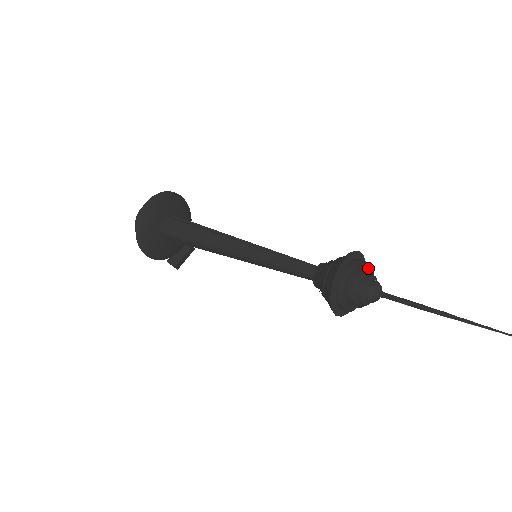
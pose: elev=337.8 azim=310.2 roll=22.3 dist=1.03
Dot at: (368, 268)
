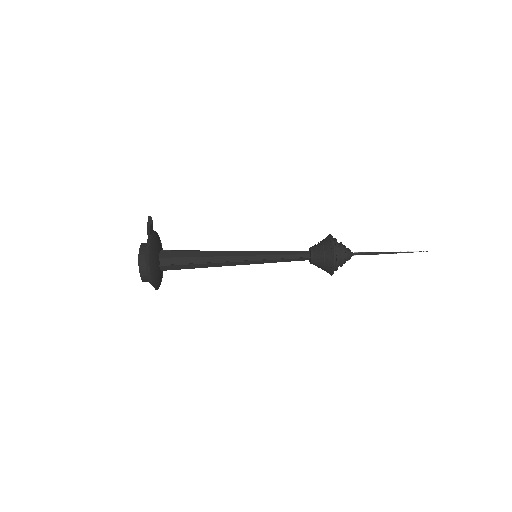
Dot at: (337, 242)
